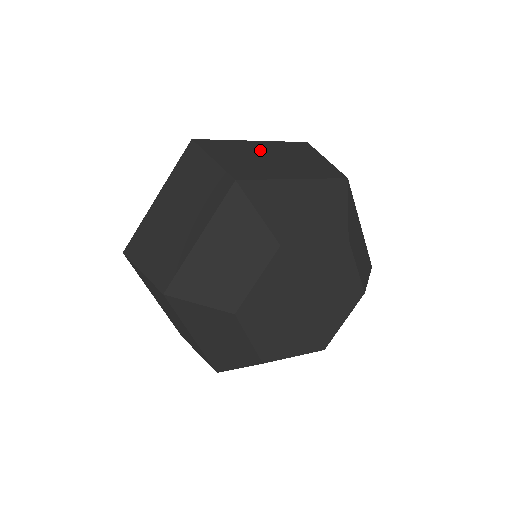
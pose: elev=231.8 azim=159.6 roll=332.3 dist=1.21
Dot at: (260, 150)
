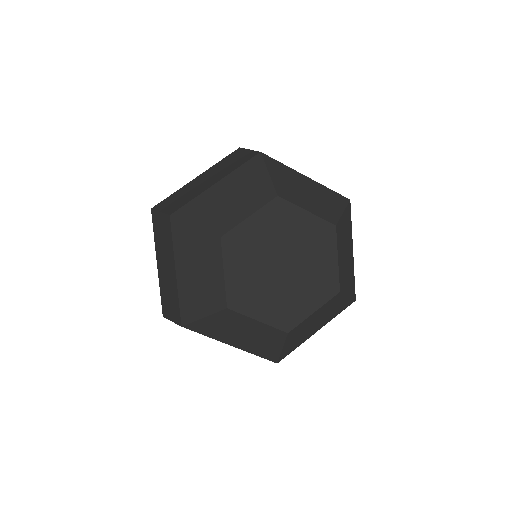
Dot at: (198, 181)
